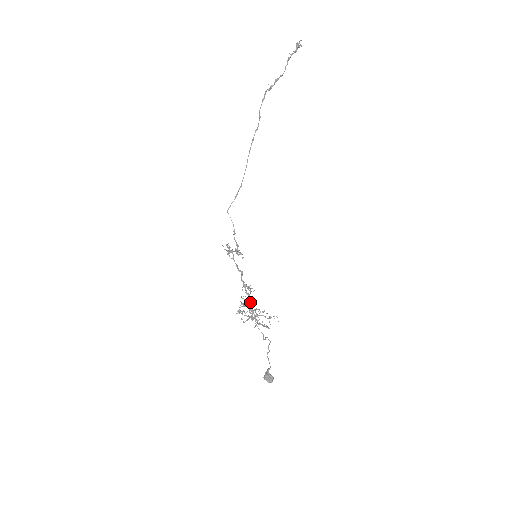
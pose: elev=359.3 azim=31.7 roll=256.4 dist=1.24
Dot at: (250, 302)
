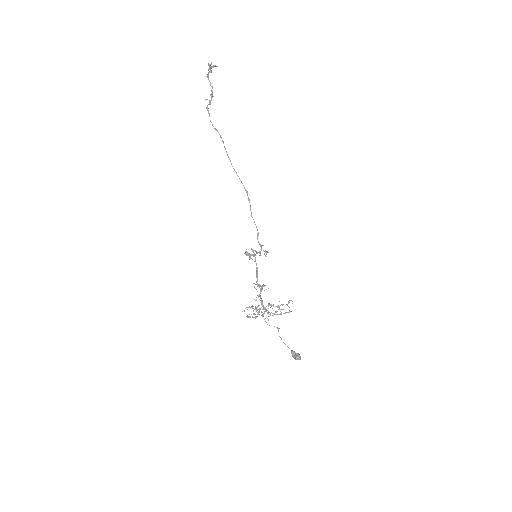
Dot at: (262, 300)
